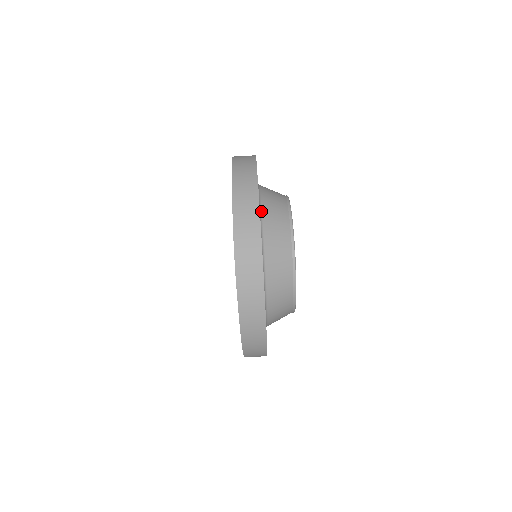
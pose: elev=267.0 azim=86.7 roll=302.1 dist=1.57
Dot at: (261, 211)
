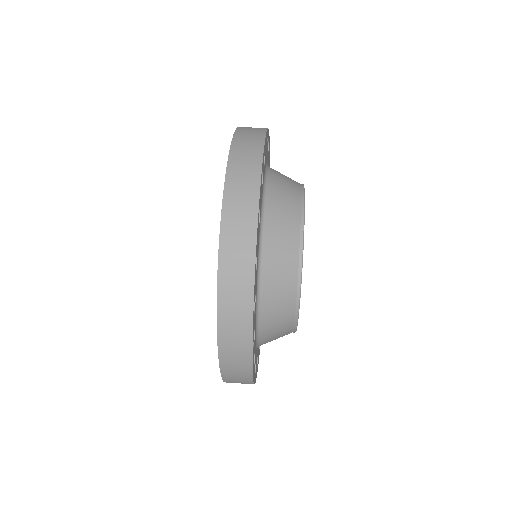
Dot at: occluded
